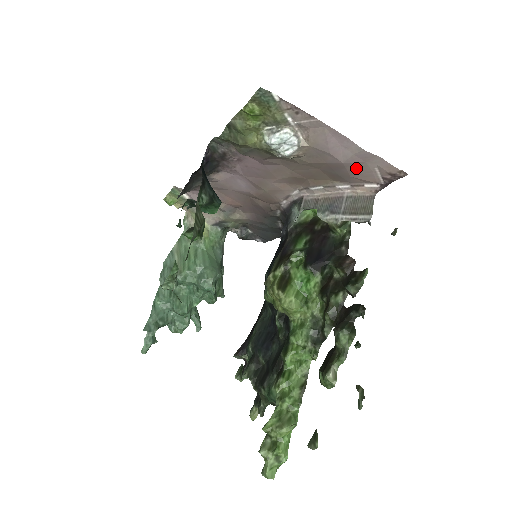
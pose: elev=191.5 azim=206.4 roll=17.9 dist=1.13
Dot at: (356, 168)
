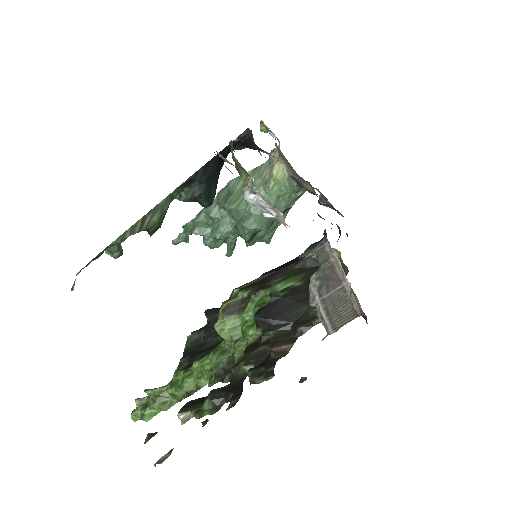
Dot at: occluded
